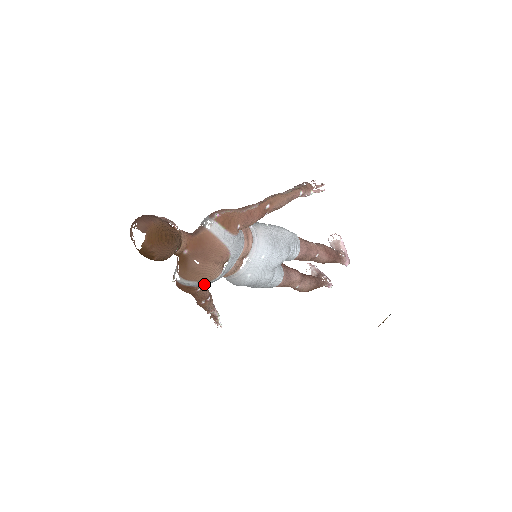
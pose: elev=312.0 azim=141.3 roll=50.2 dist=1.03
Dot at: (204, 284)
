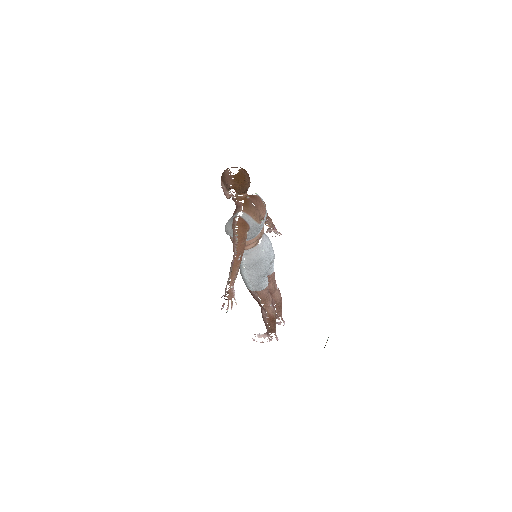
Dot at: (253, 226)
